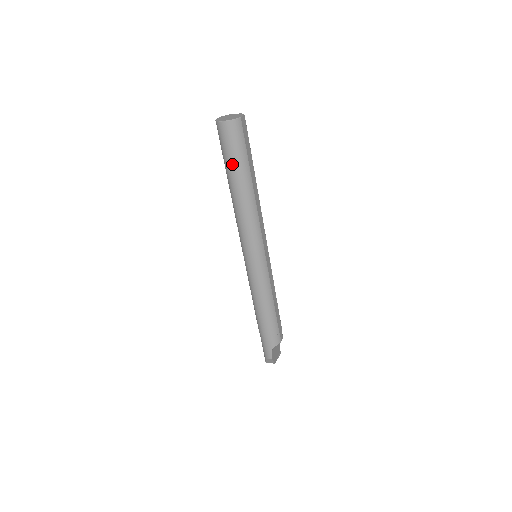
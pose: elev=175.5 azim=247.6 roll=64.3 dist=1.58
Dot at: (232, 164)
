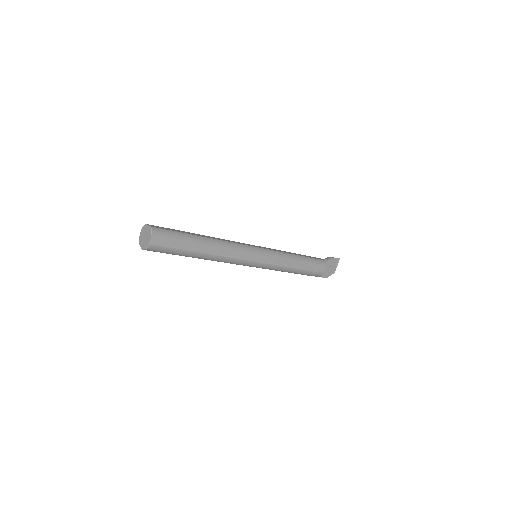
Dot at: occluded
